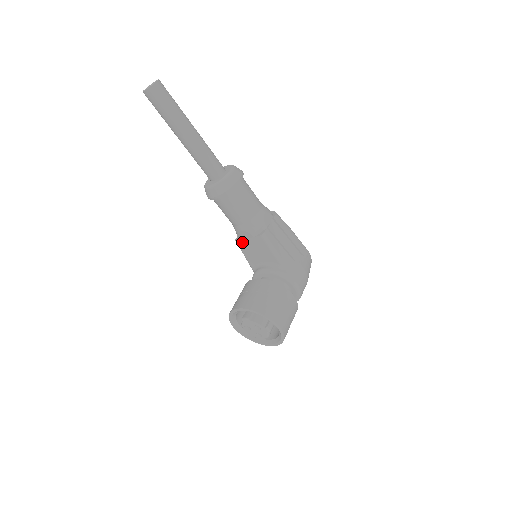
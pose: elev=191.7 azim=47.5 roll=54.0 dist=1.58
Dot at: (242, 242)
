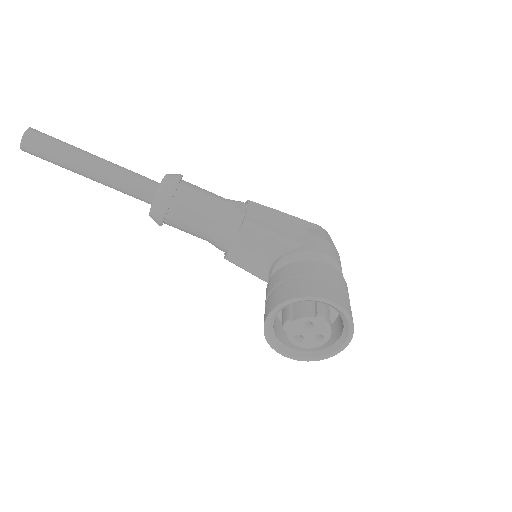
Dot at: (231, 253)
